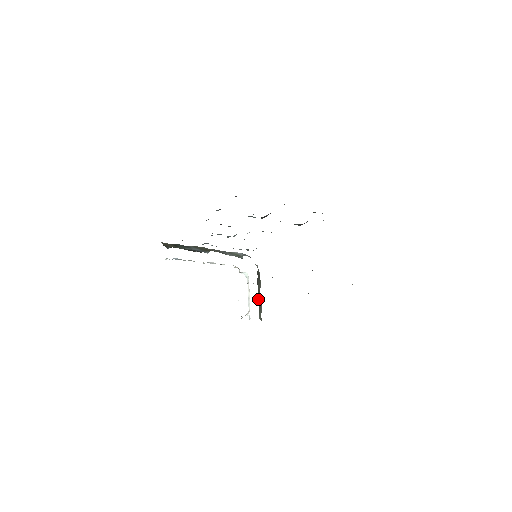
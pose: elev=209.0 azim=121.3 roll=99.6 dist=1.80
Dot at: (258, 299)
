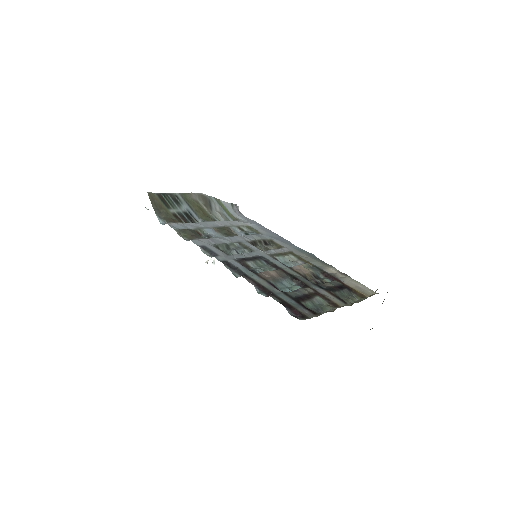
Dot at: occluded
